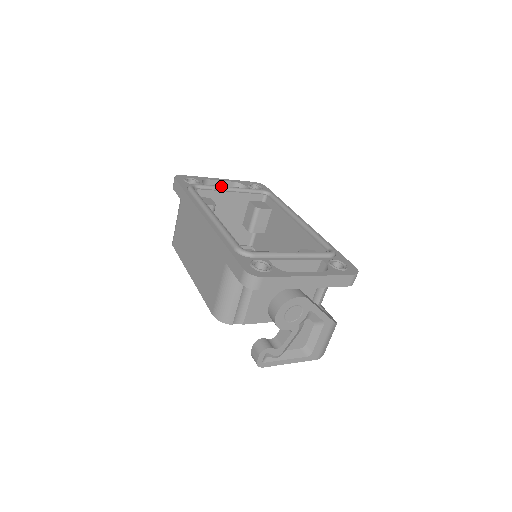
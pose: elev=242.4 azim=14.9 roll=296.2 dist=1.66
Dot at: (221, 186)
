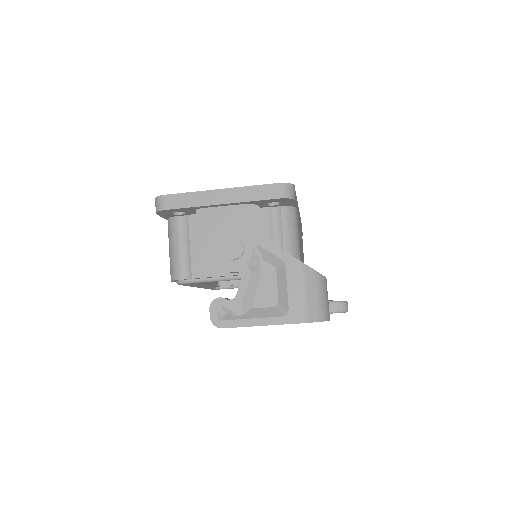
Dot at: occluded
